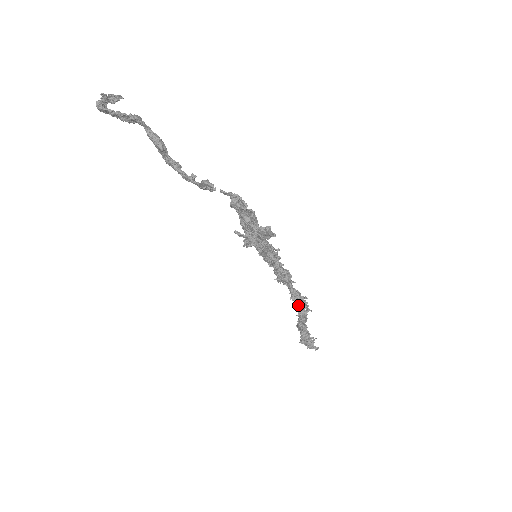
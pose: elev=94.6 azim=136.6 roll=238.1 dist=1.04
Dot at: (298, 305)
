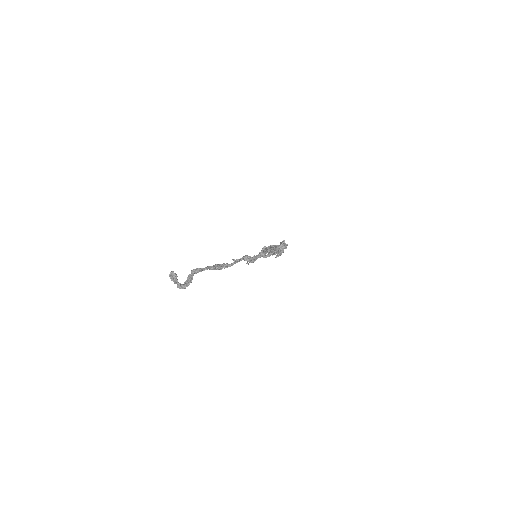
Dot at: occluded
